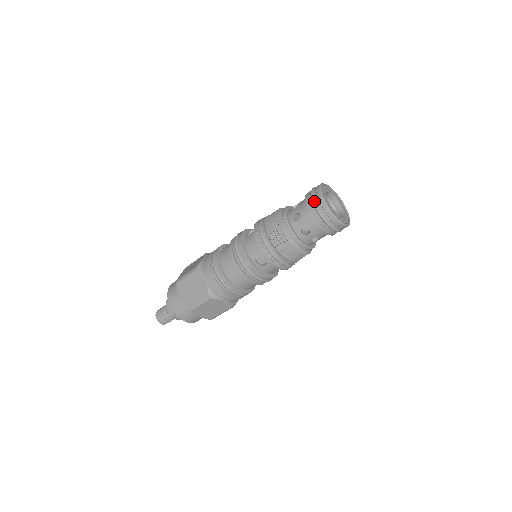
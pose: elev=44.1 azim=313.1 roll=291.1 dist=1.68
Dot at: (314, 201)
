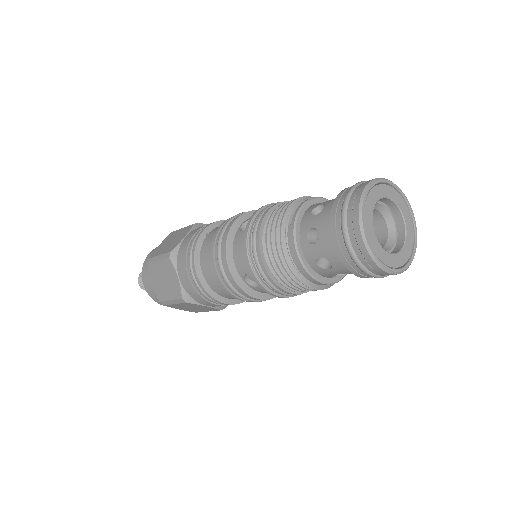
Dot at: (344, 224)
